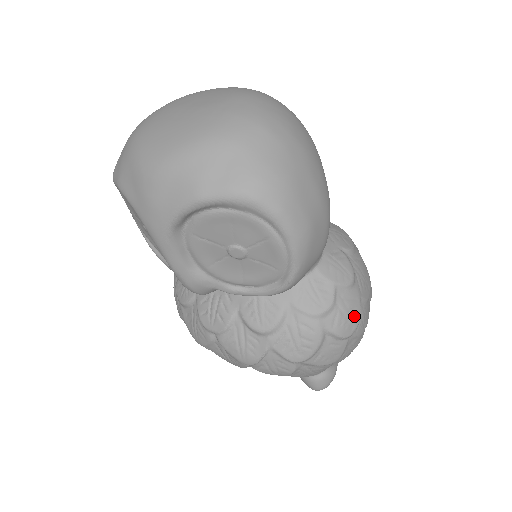
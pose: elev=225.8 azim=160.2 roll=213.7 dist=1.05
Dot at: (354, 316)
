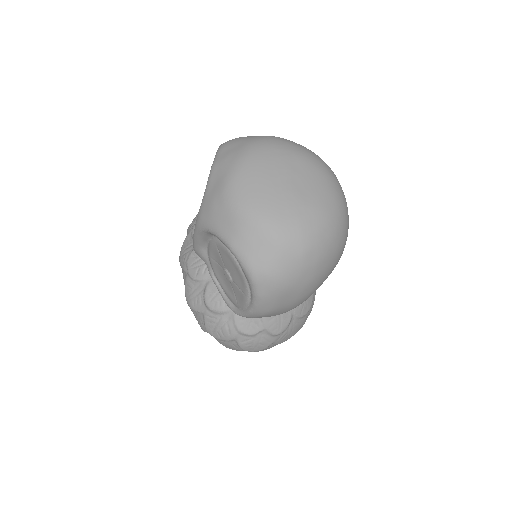
Dot at: (259, 347)
